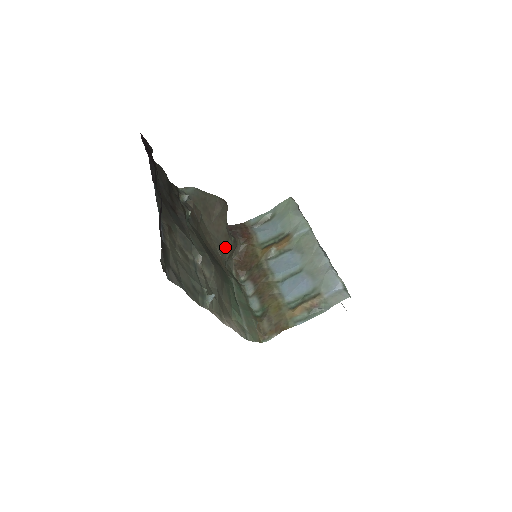
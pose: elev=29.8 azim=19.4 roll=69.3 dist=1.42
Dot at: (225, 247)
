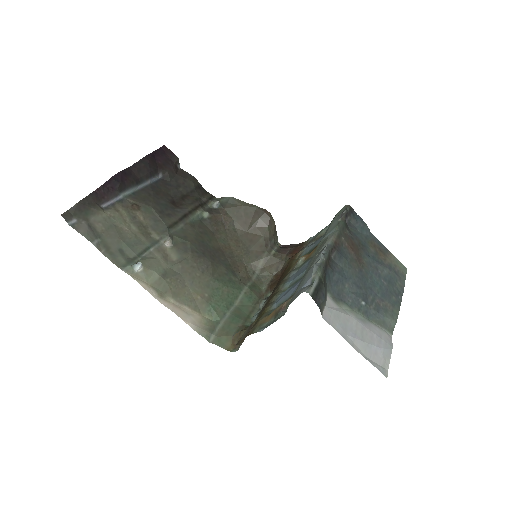
Dot at: (257, 258)
